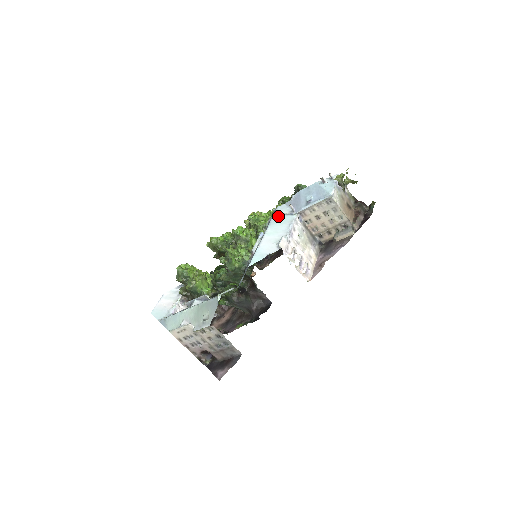
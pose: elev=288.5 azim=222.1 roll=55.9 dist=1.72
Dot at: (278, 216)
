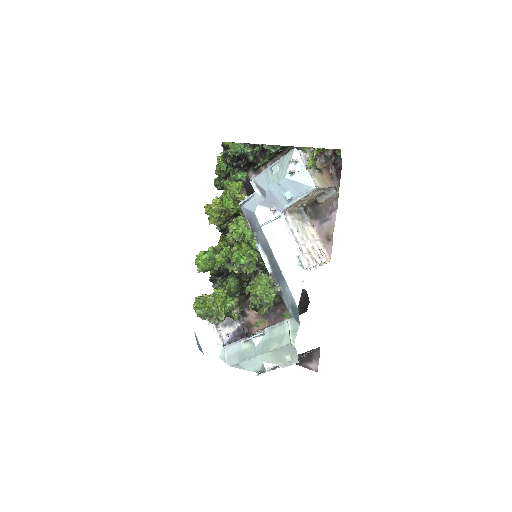
Dot at: (267, 227)
